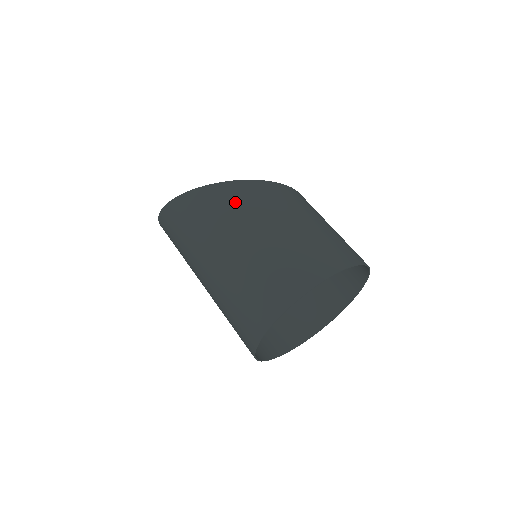
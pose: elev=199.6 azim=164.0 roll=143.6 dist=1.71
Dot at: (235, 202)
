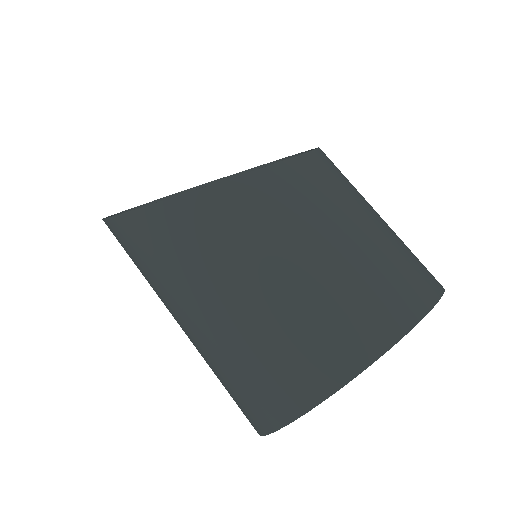
Dot at: (159, 251)
